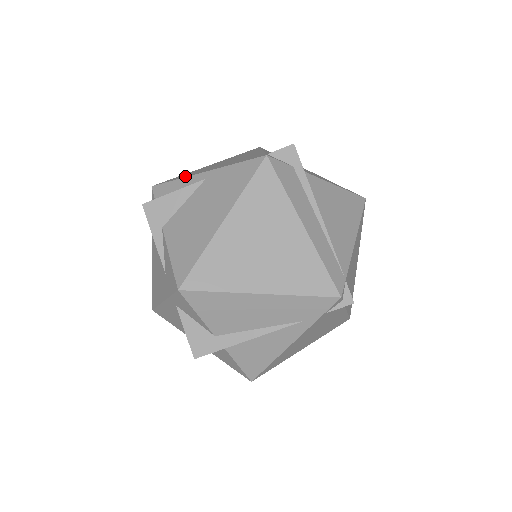
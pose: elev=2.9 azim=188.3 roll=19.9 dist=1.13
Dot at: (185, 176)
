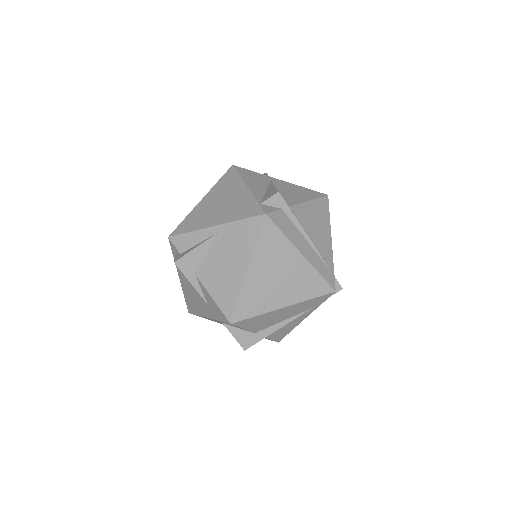
Dot at: (196, 227)
